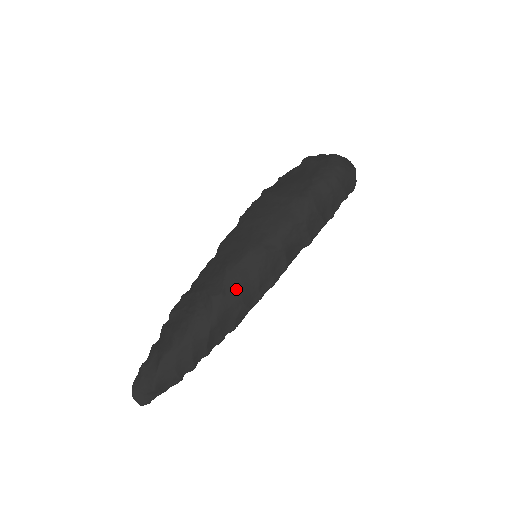
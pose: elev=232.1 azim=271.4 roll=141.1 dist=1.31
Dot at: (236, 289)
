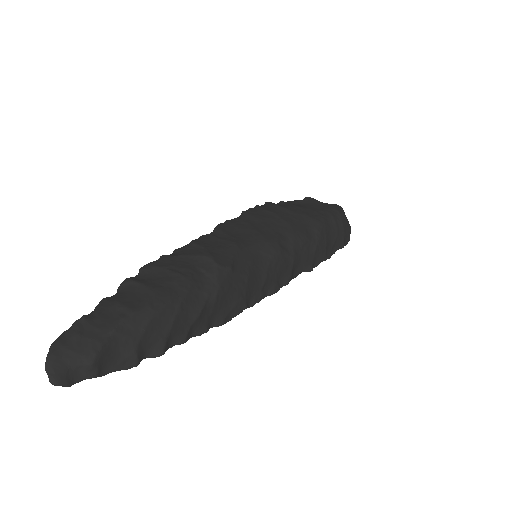
Dot at: (245, 272)
